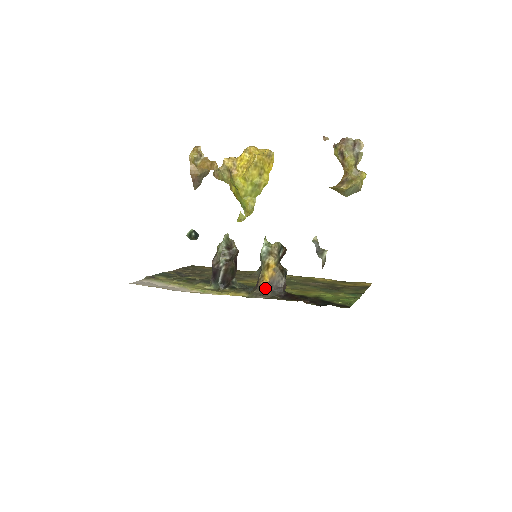
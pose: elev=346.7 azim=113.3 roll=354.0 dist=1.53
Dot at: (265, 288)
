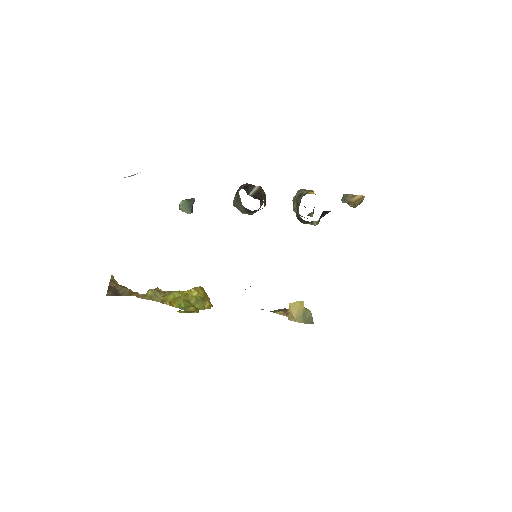
Dot at: occluded
